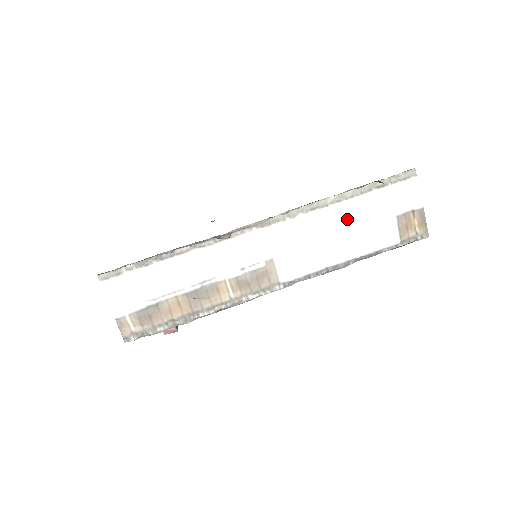
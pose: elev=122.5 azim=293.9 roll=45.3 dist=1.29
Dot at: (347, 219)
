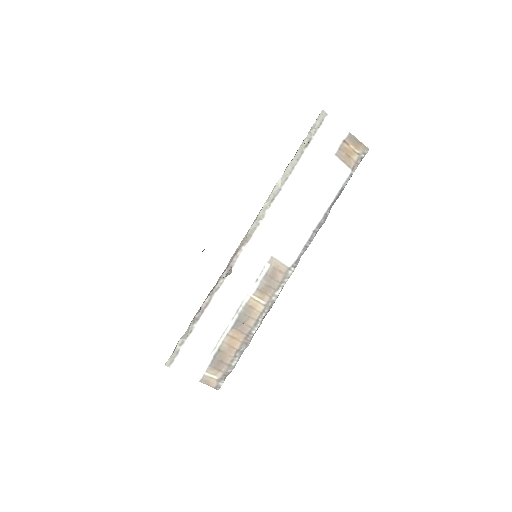
Dot at: (302, 187)
